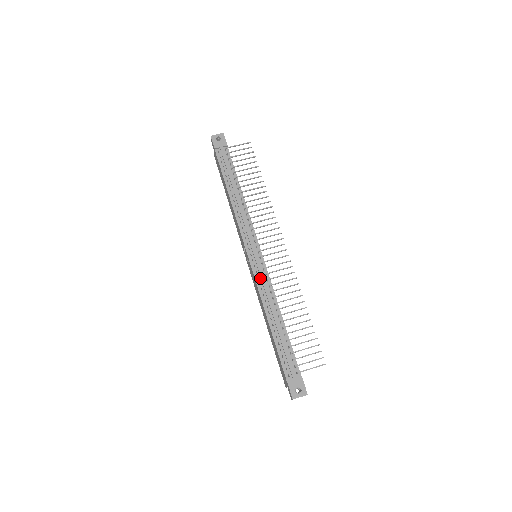
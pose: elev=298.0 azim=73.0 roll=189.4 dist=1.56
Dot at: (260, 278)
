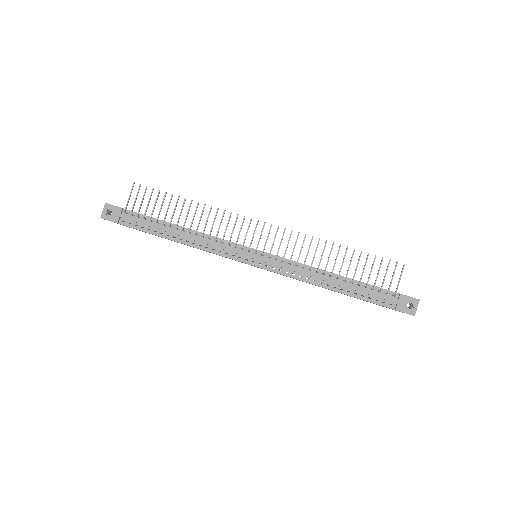
Dot at: (282, 269)
